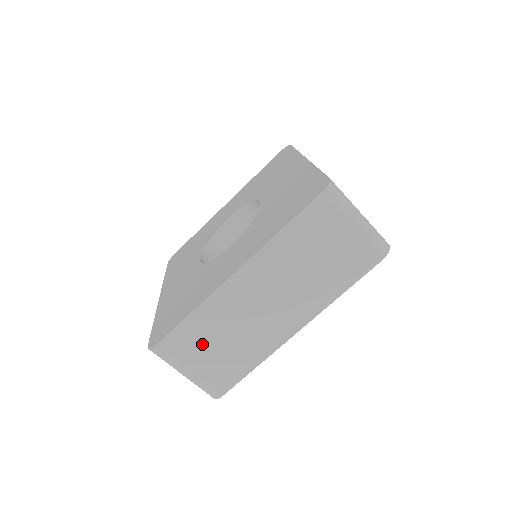
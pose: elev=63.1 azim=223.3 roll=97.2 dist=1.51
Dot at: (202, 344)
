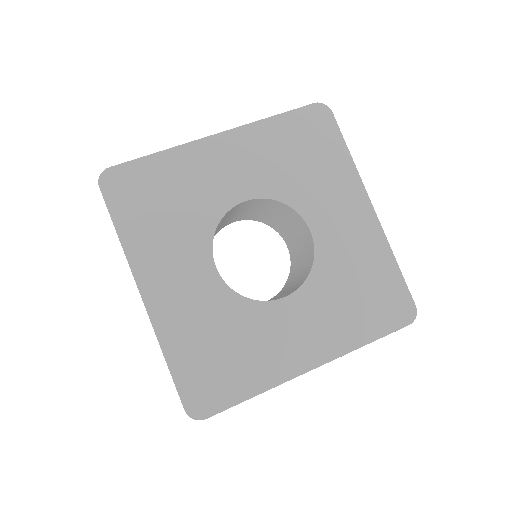
Dot at: occluded
